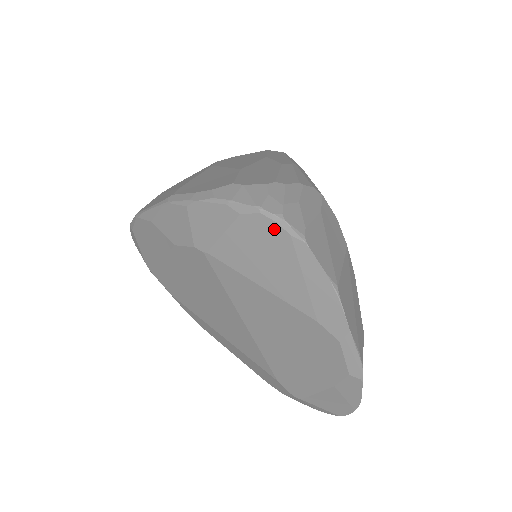
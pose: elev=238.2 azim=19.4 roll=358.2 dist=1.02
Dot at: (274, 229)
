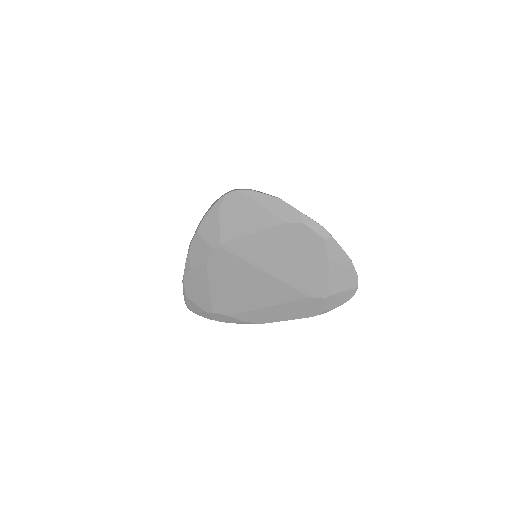
Dot at: (236, 198)
